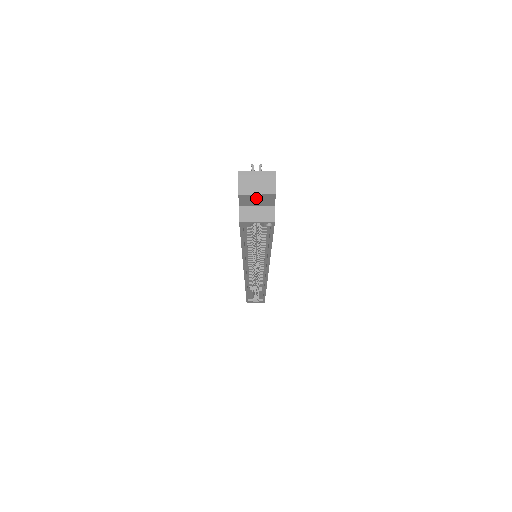
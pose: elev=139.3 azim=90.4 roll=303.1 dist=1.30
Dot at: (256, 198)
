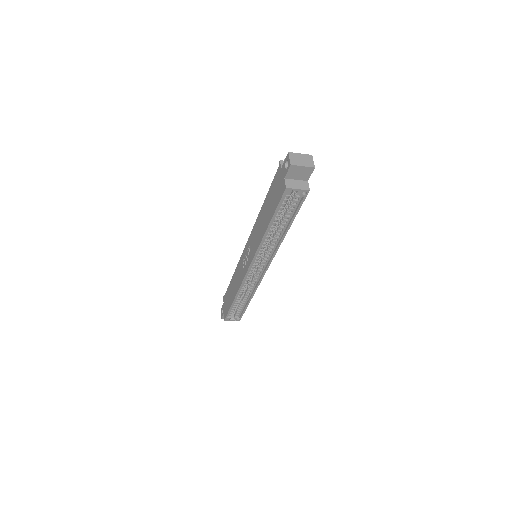
Dot at: (300, 170)
